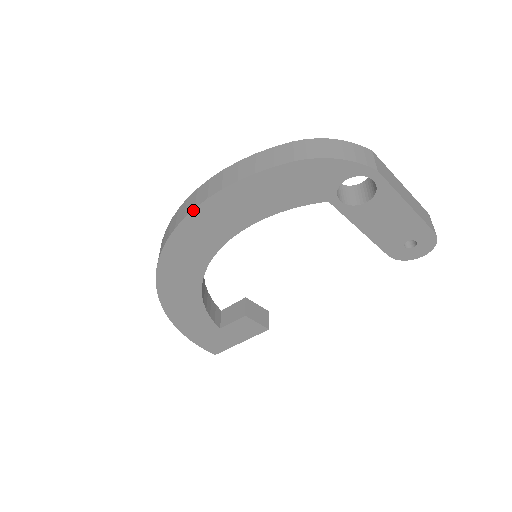
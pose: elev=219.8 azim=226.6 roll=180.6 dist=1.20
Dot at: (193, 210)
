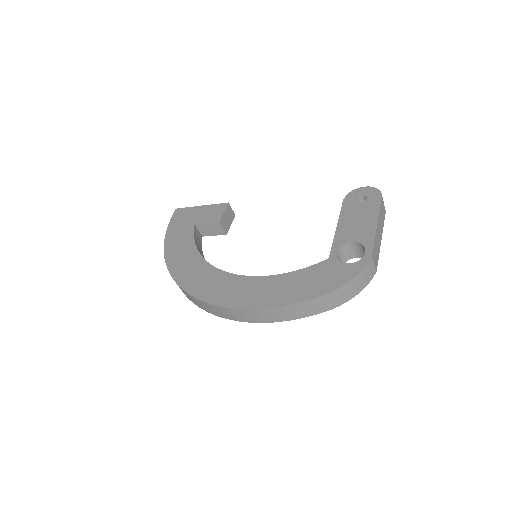
Dot at: occluded
